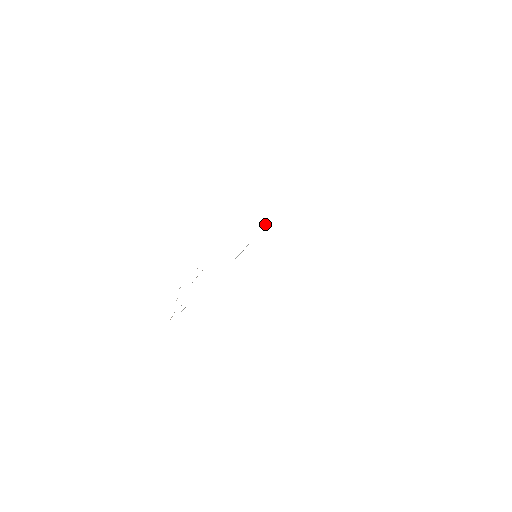
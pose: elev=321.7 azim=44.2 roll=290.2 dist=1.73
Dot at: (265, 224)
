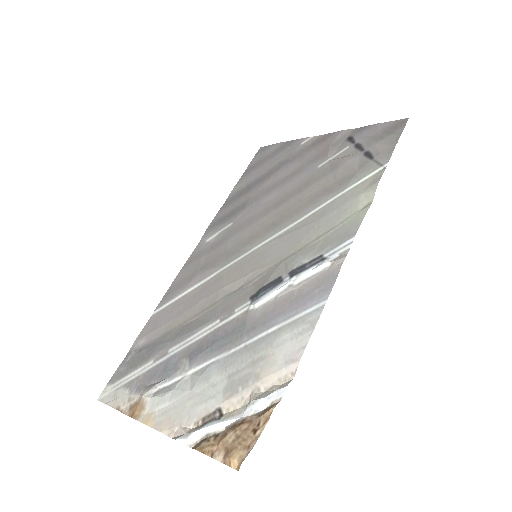
Dot at: (324, 267)
